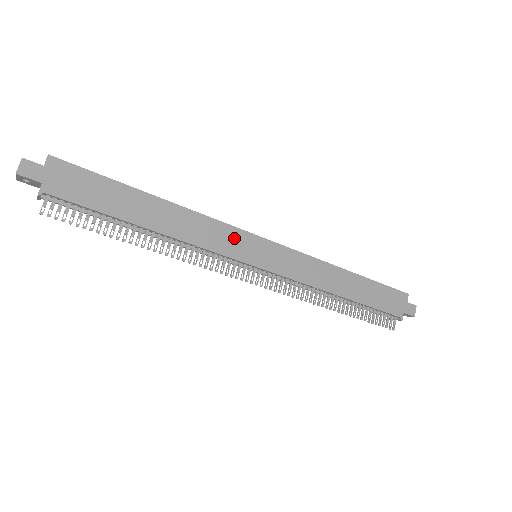
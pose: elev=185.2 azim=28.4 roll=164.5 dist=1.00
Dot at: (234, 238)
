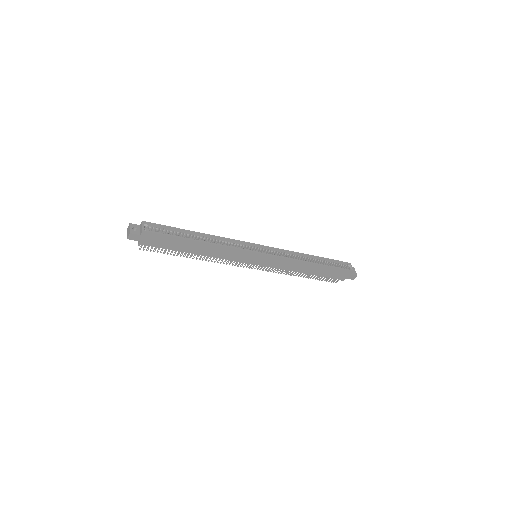
Dot at: (242, 254)
